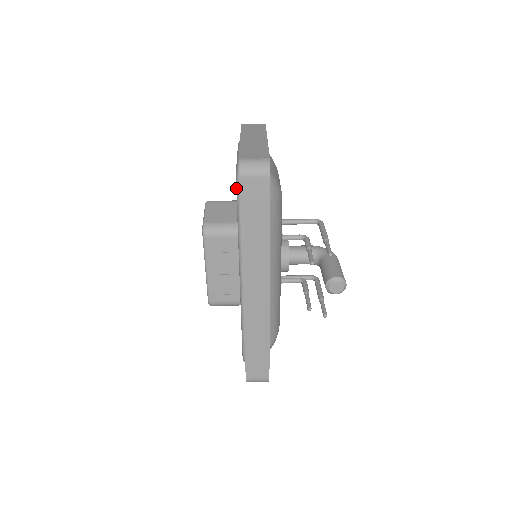
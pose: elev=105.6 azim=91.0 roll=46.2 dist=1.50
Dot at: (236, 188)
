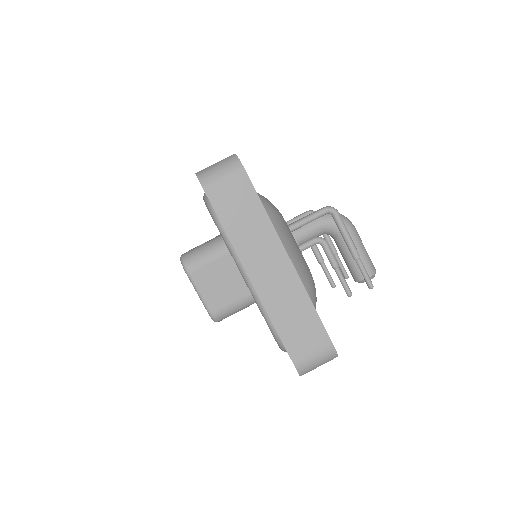
Dot at: occluded
